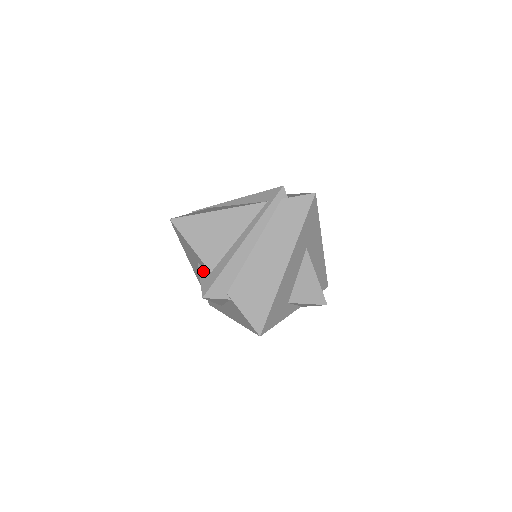
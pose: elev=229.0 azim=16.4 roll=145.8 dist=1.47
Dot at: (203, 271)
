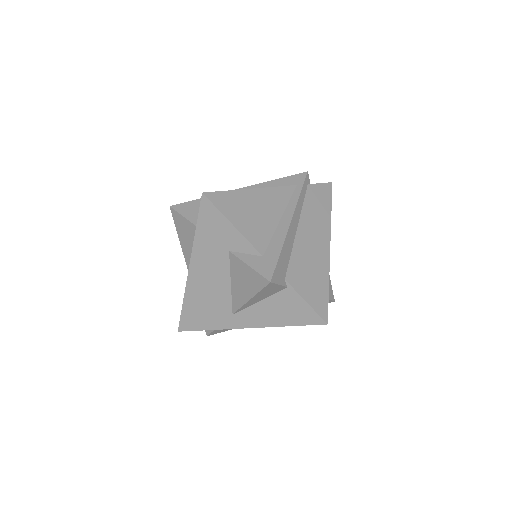
Dot at: (248, 257)
